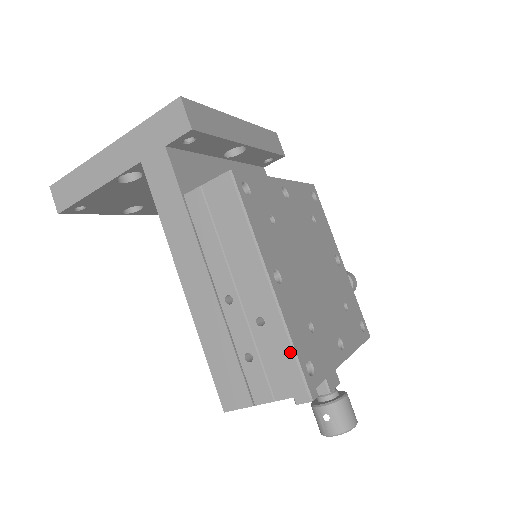
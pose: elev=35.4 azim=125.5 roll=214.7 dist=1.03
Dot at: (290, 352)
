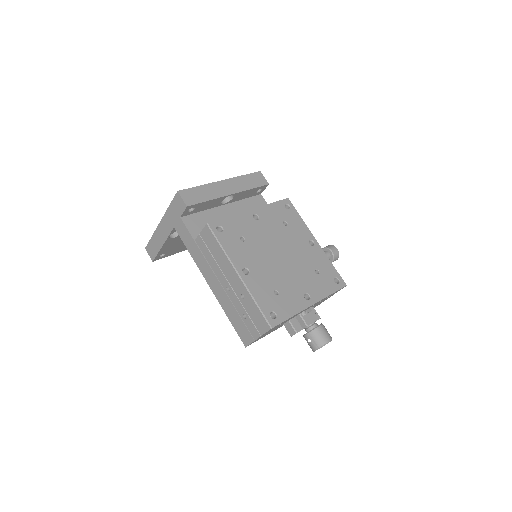
Dot at: (258, 309)
